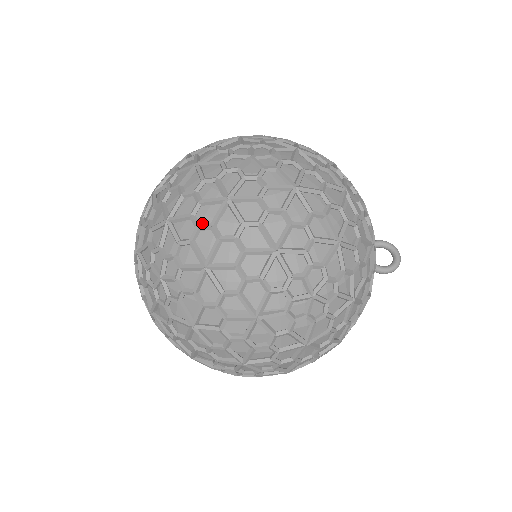
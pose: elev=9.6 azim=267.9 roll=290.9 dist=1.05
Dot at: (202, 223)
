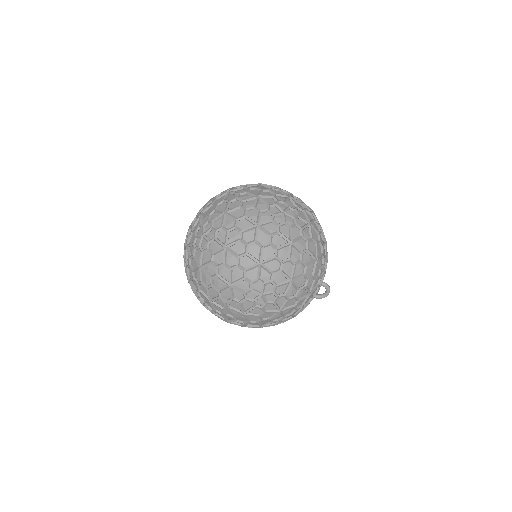
Dot at: occluded
